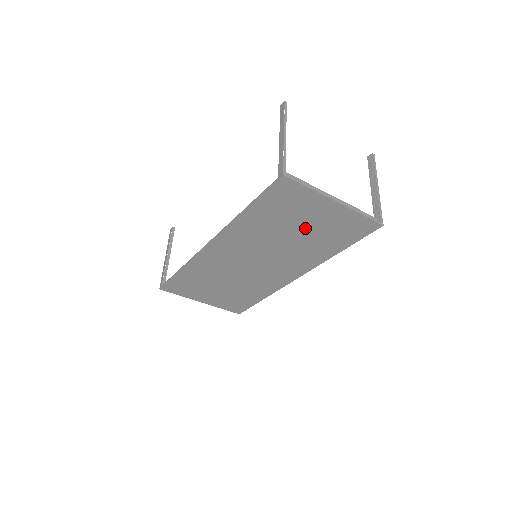
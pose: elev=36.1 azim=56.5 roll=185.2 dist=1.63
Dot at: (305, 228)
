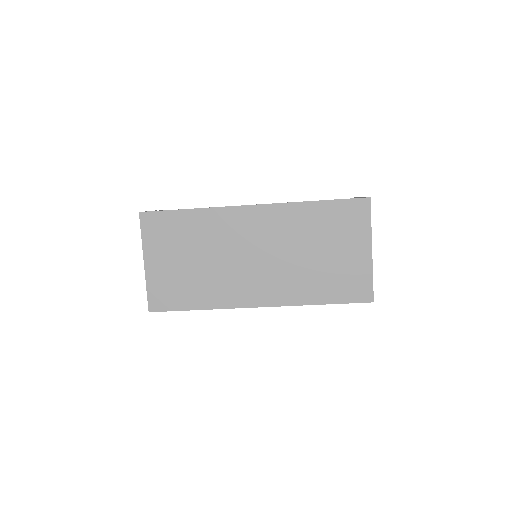
Dot at: (329, 256)
